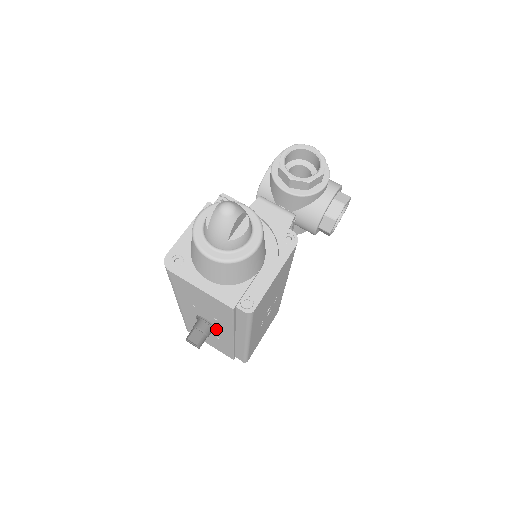
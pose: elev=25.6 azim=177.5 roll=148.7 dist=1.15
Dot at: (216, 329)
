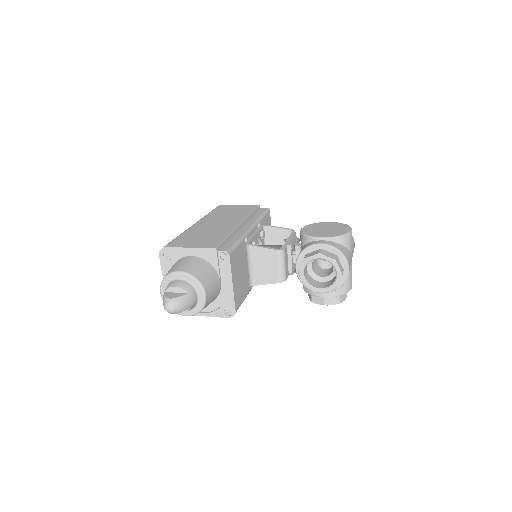
Dot at: occluded
